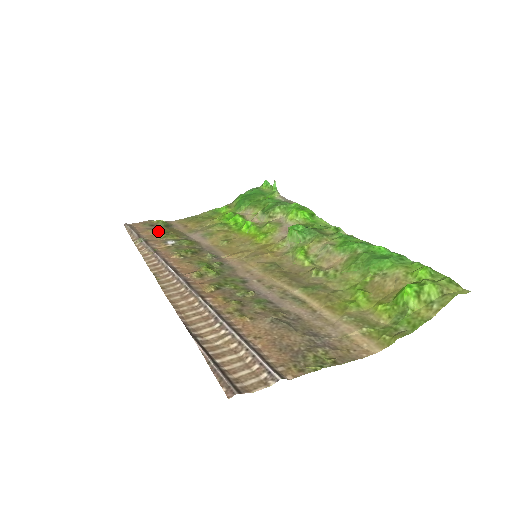
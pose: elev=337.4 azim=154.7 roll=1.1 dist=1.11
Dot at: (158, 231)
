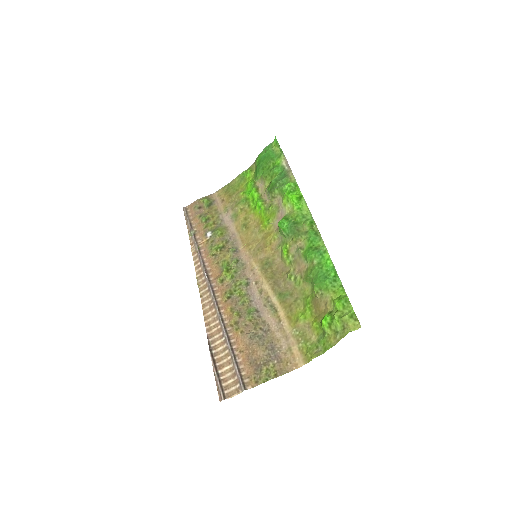
Dot at: (202, 219)
